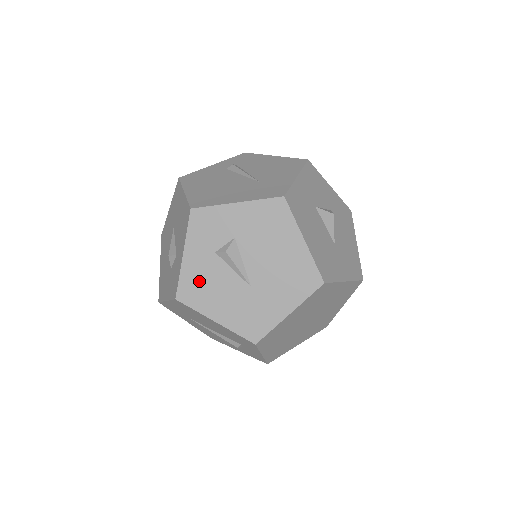
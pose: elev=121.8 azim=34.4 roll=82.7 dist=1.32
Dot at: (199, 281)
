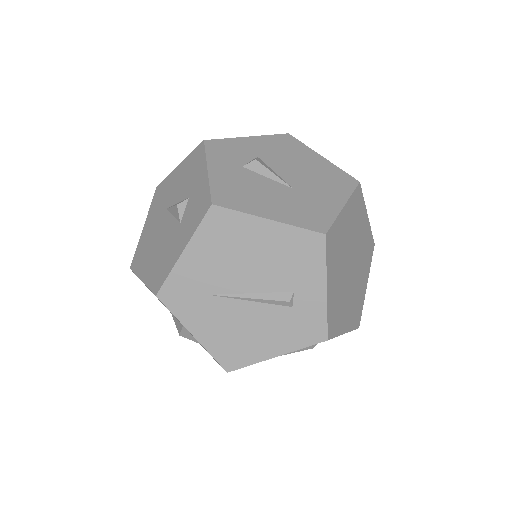
Dot at: (234, 188)
